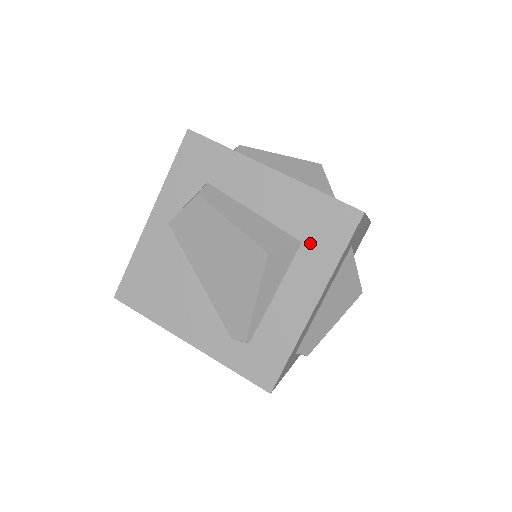
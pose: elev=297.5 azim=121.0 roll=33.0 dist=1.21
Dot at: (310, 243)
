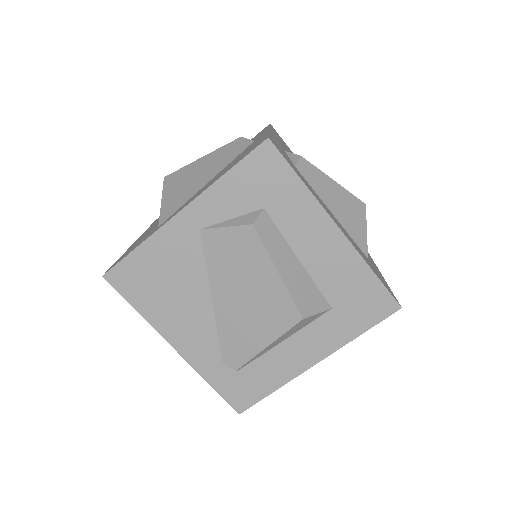
Dot at: (339, 312)
